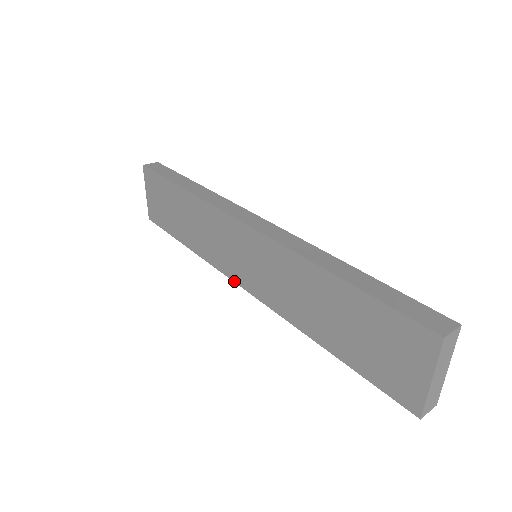
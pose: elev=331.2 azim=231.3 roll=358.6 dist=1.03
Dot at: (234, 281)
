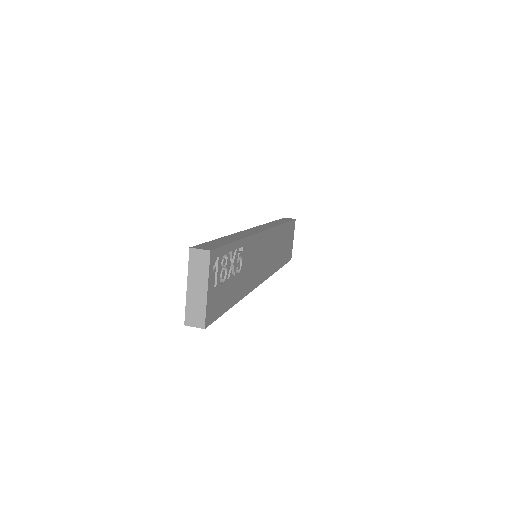
Dot at: occluded
